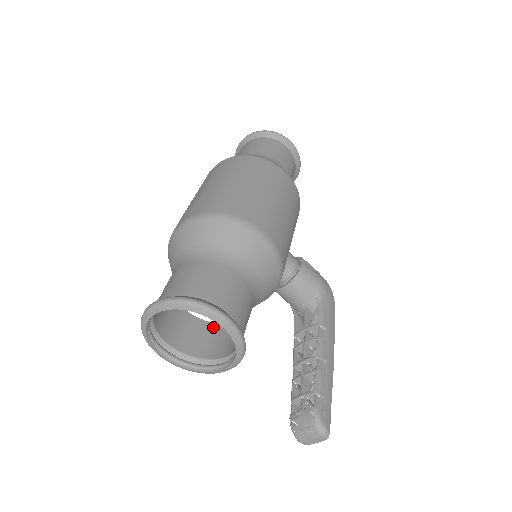
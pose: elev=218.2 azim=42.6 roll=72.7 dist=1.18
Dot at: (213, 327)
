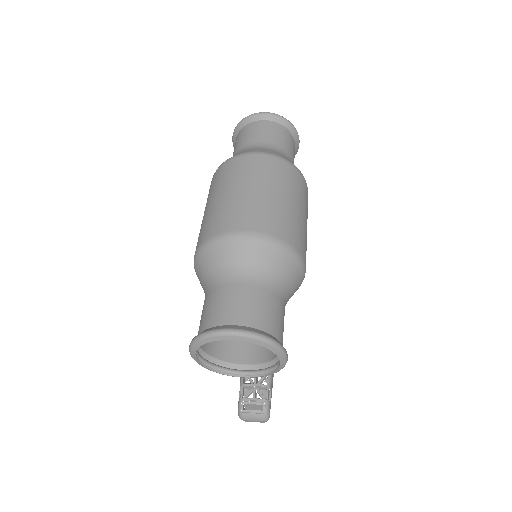
Dot at: occluded
